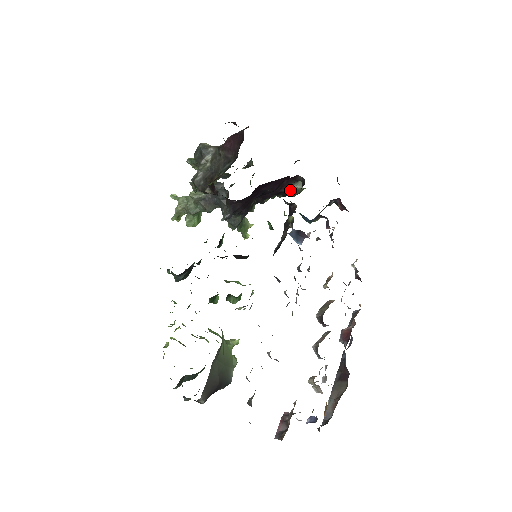
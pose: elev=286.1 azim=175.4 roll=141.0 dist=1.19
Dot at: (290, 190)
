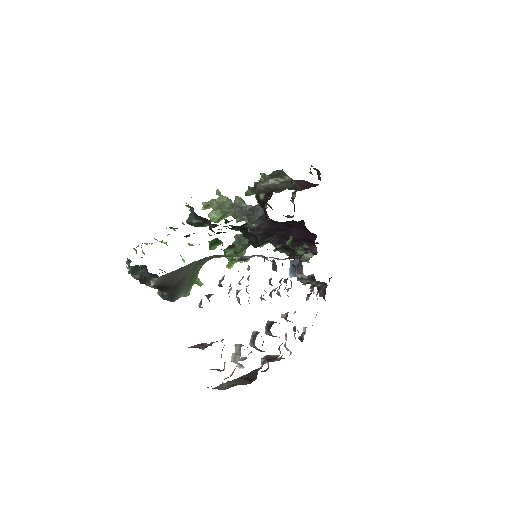
Dot at: occluded
